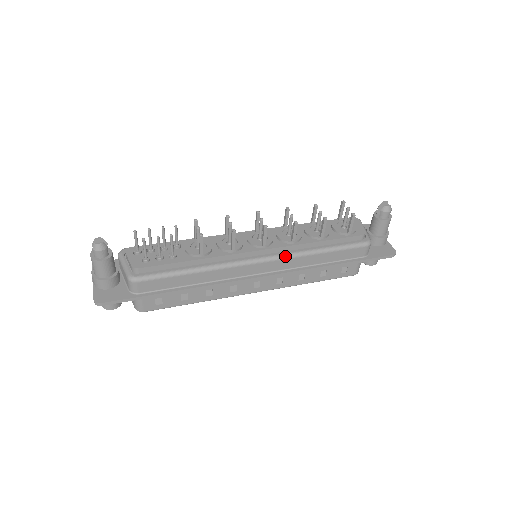
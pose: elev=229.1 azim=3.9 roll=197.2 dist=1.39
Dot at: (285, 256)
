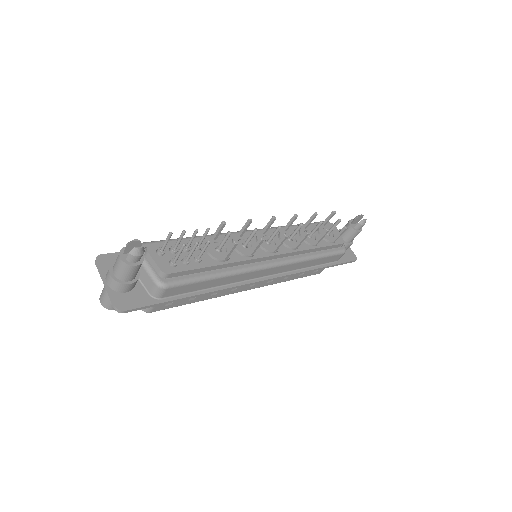
Dot at: (289, 262)
